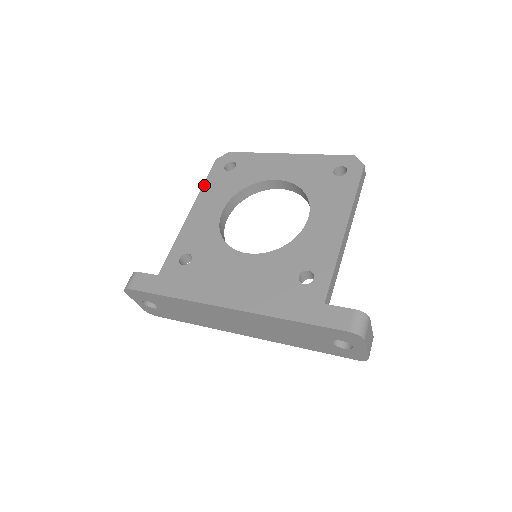
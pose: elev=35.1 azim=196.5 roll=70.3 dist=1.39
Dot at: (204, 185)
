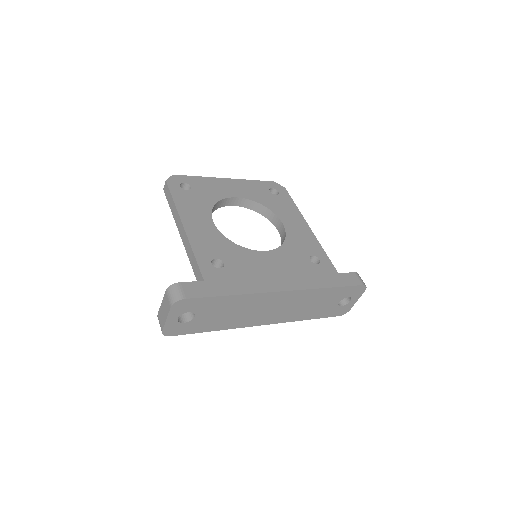
Dot at: (175, 202)
